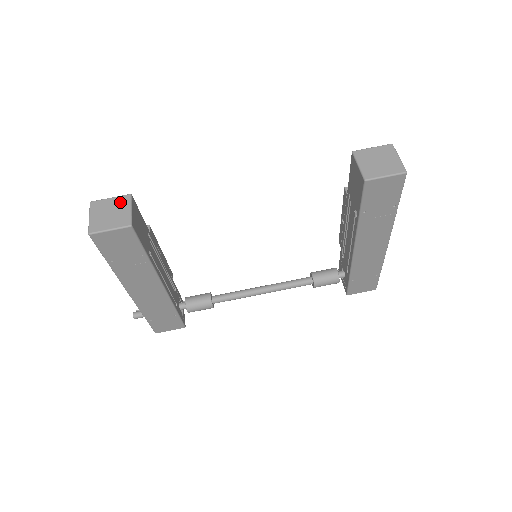
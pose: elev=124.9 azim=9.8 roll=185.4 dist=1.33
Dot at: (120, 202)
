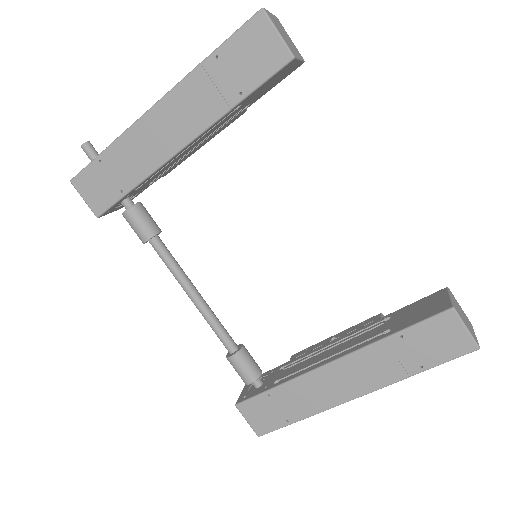
Dot at: (296, 48)
